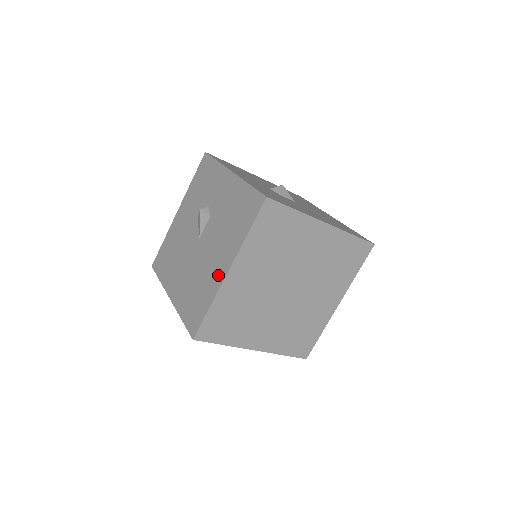
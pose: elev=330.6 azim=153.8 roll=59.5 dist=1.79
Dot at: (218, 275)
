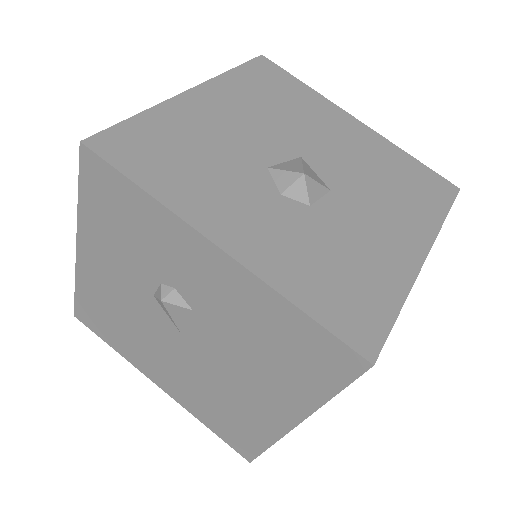
Dot at: (271, 419)
